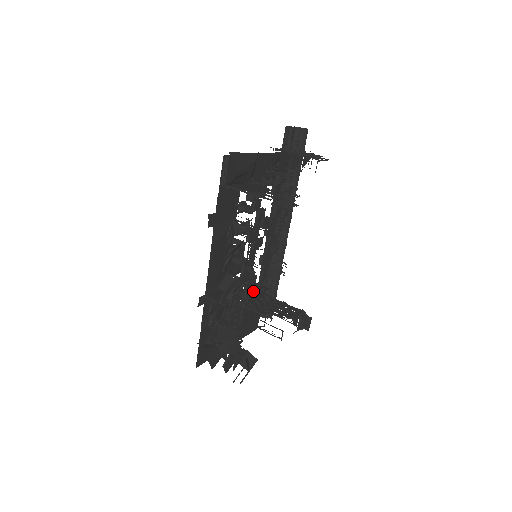
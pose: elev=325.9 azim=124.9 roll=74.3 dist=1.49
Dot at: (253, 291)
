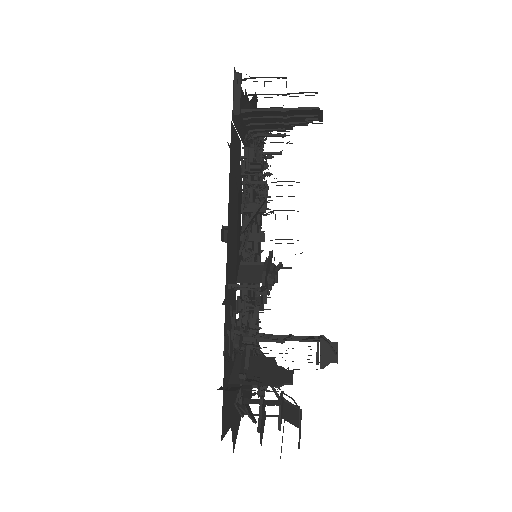
Dot at: occluded
